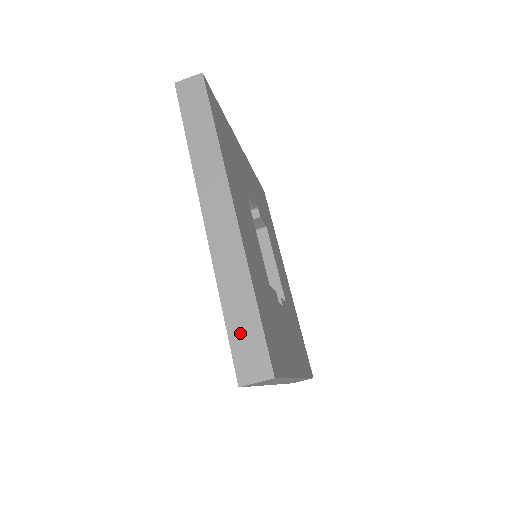
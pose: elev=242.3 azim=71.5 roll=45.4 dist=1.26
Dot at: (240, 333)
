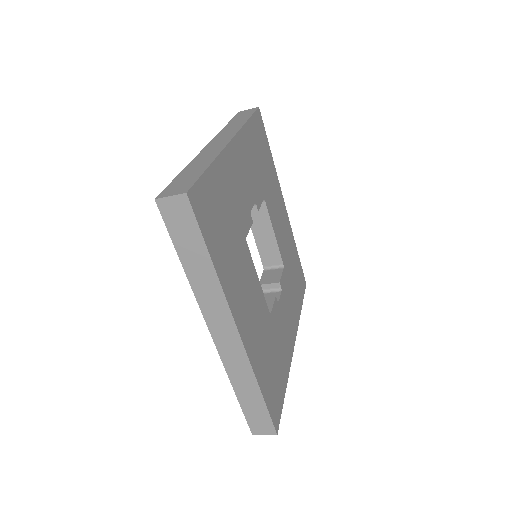
Dot at: (251, 411)
